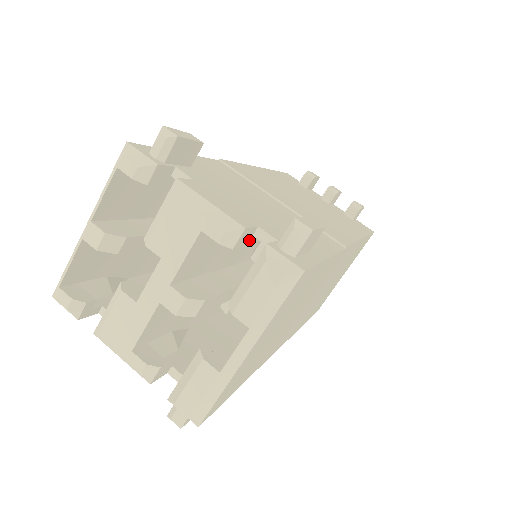
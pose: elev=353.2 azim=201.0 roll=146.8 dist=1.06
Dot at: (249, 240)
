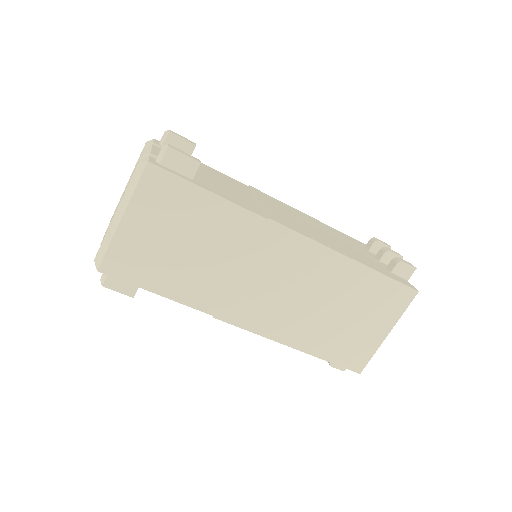
Dot at: occluded
